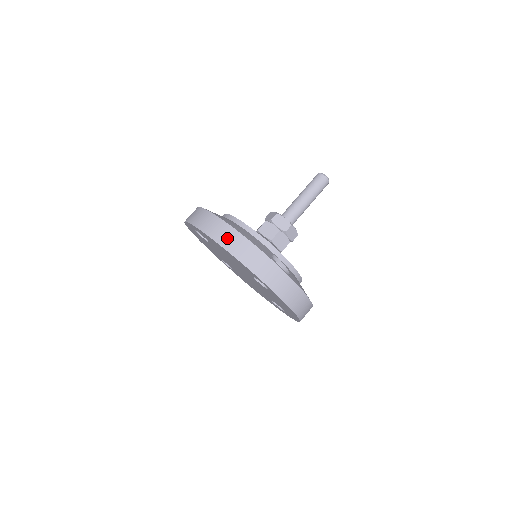
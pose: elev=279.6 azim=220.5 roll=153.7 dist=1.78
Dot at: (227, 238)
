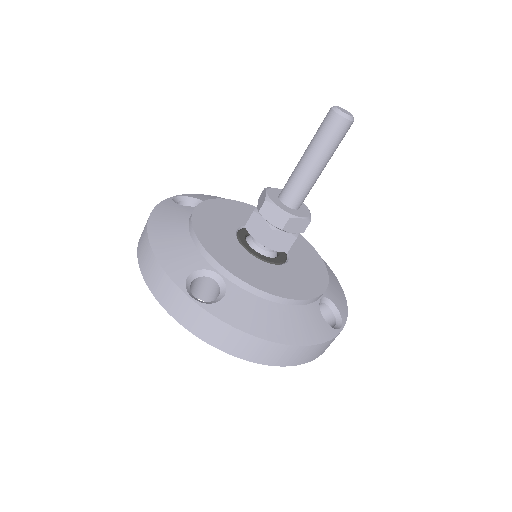
Dot at: (281, 357)
